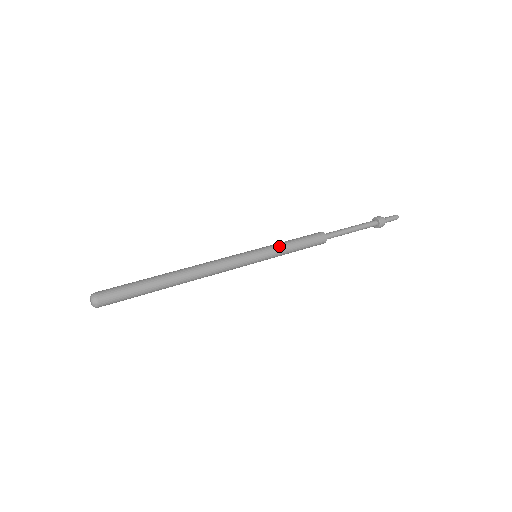
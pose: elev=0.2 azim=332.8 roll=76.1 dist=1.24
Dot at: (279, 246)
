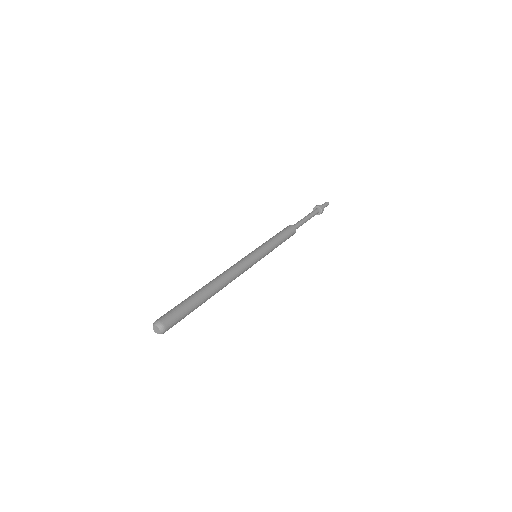
Dot at: (265, 242)
